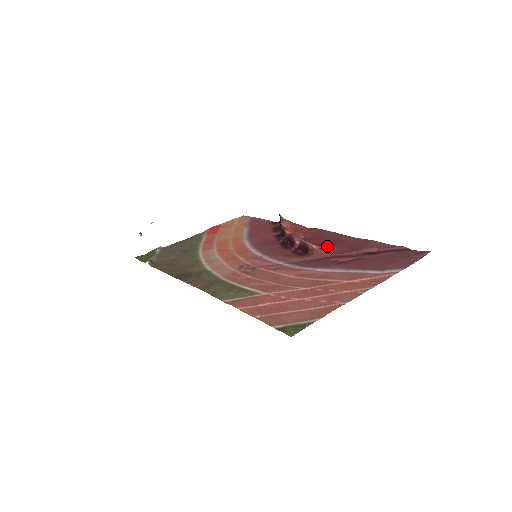
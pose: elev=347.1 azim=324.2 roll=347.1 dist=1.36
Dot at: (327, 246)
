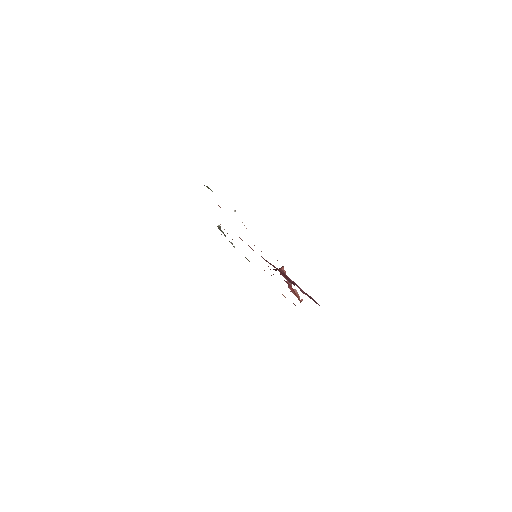
Dot at: occluded
